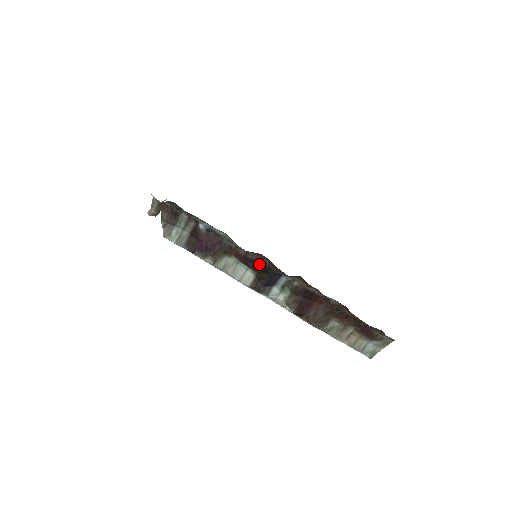
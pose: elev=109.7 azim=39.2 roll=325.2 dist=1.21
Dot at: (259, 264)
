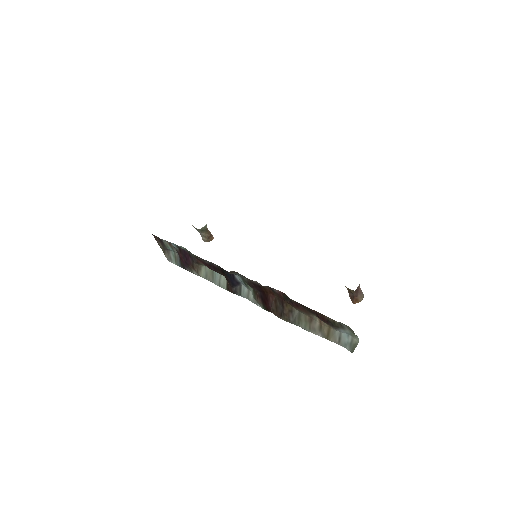
Dot at: (215, 267)
